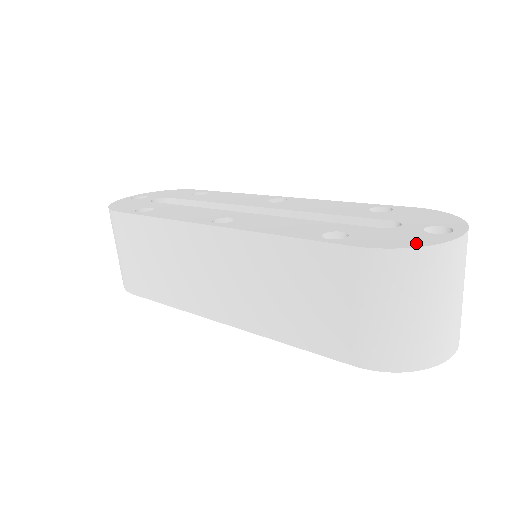
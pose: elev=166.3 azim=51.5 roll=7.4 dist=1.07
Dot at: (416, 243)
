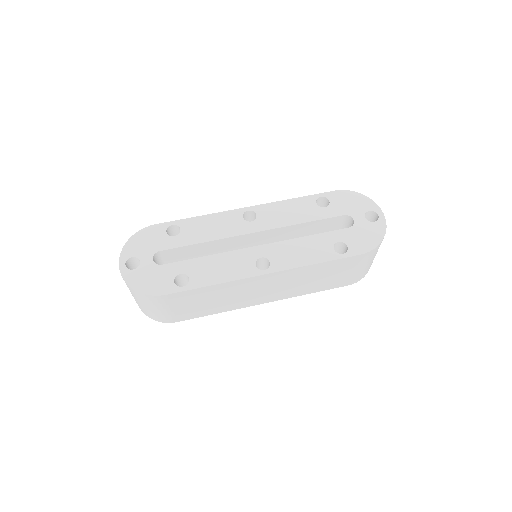
Dot at: (378, 237)
